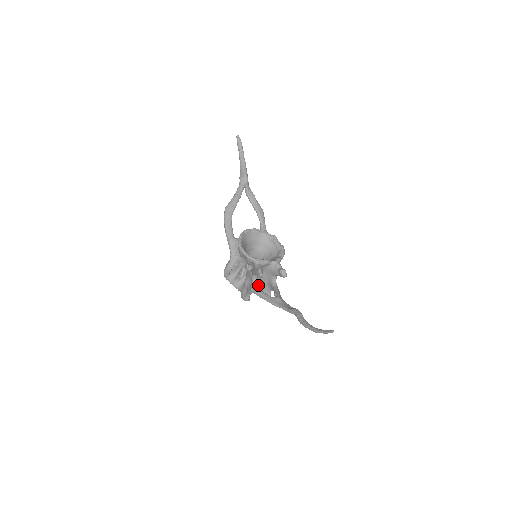
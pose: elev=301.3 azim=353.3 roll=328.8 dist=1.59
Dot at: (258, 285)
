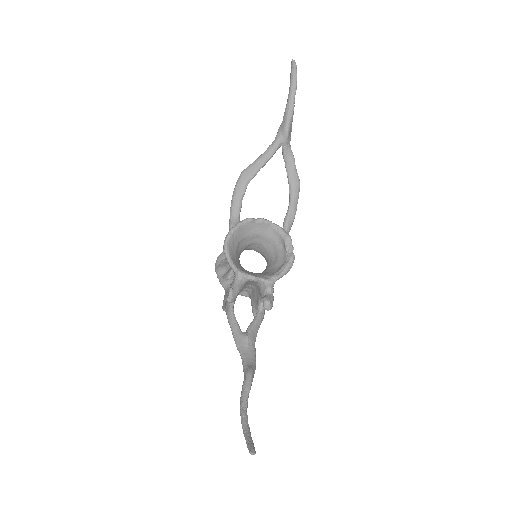
Dot at: (250, 294)
